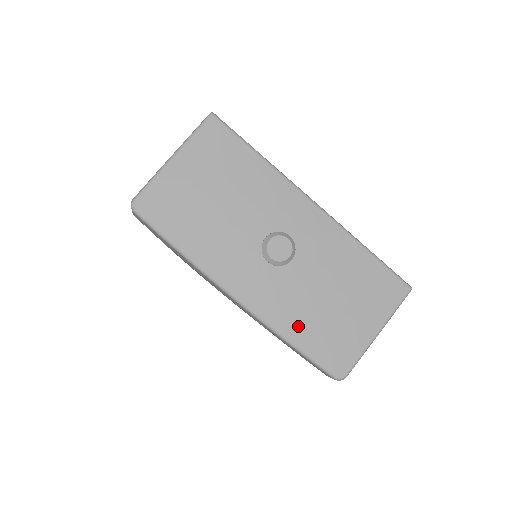
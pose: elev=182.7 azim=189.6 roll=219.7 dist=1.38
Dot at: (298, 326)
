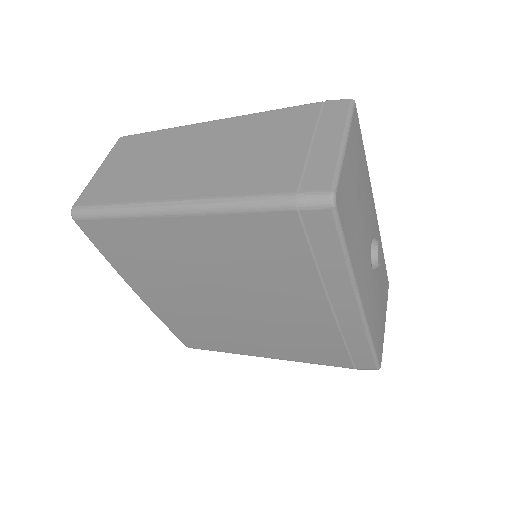
Dot at: (375, 327)
